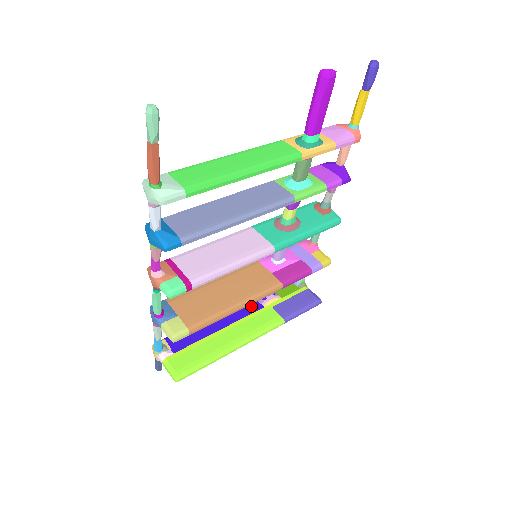
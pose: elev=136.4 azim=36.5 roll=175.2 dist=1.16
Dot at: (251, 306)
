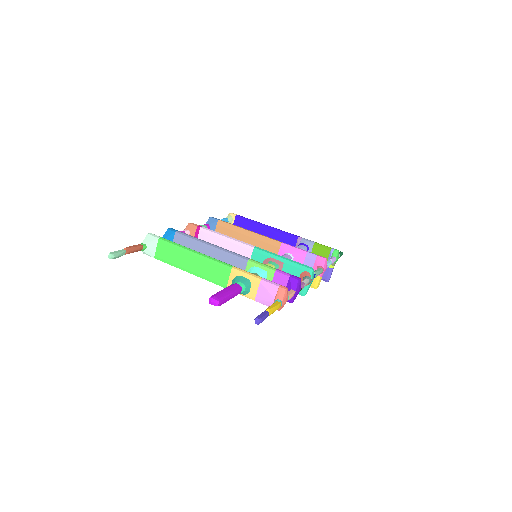
Dot at: (289, 244)
